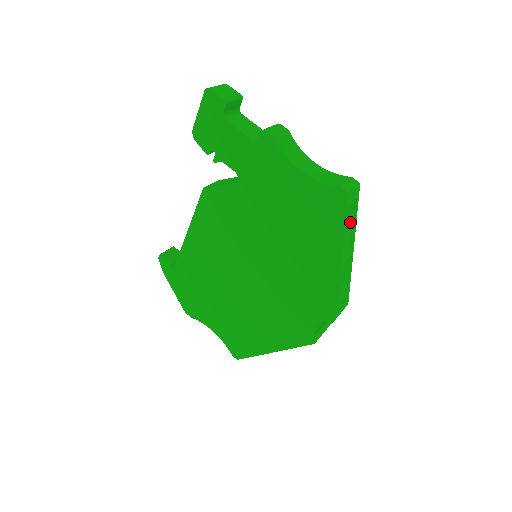
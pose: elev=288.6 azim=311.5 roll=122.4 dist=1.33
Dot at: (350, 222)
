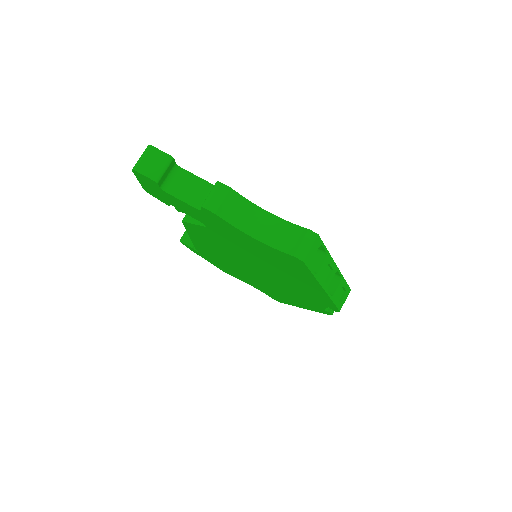
Dot at: (321, 260)
